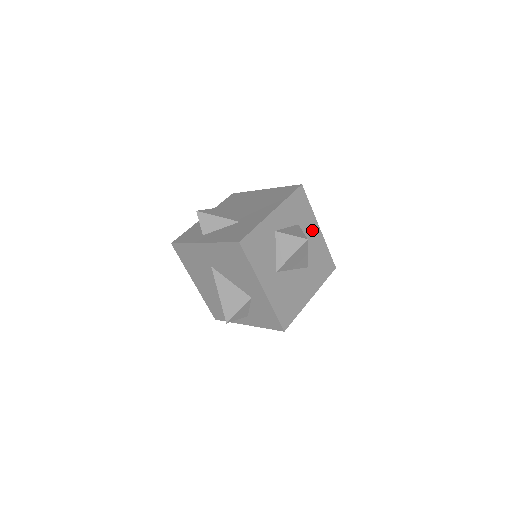
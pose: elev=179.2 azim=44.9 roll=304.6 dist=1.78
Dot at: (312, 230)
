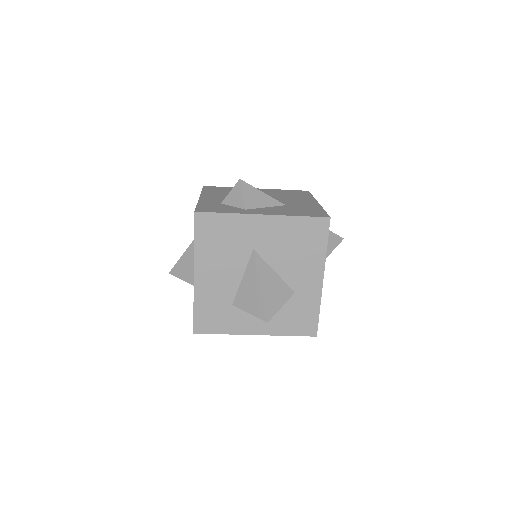
Dot at: occluded
